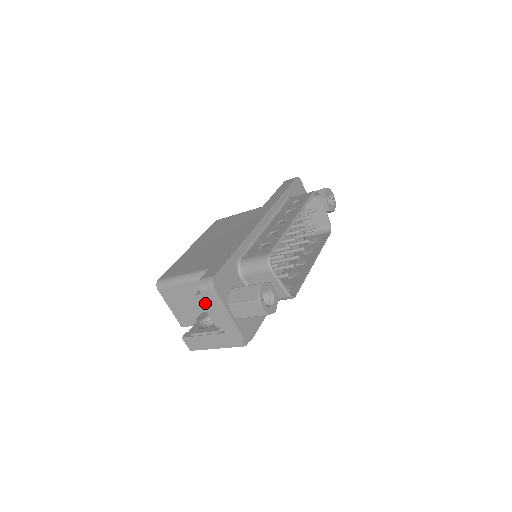
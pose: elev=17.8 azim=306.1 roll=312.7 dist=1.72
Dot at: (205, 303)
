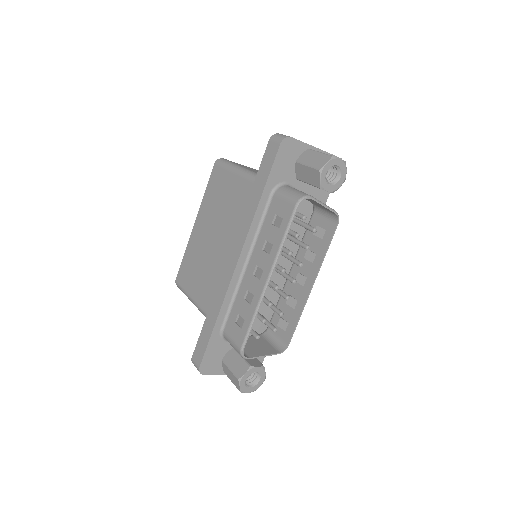
Dot at: occluded
